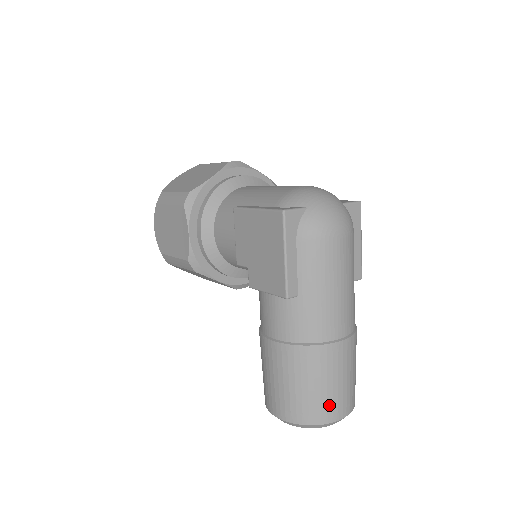
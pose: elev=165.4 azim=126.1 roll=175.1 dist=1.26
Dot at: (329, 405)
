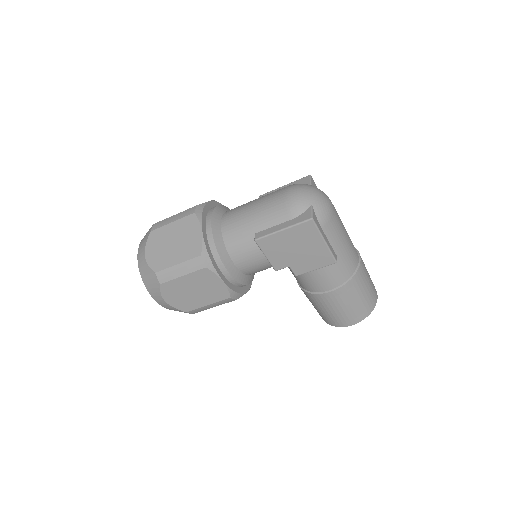
Dot at: (373, 293)
